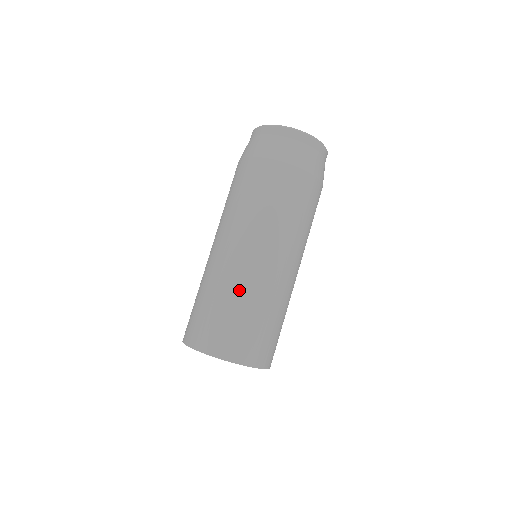
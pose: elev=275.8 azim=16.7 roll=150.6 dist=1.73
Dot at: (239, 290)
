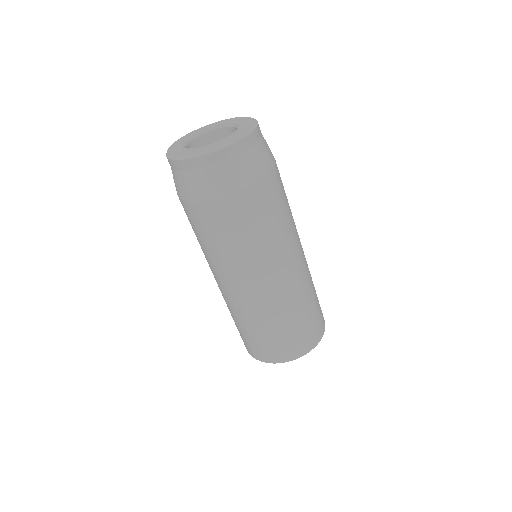
Dot at: (231, 311)
